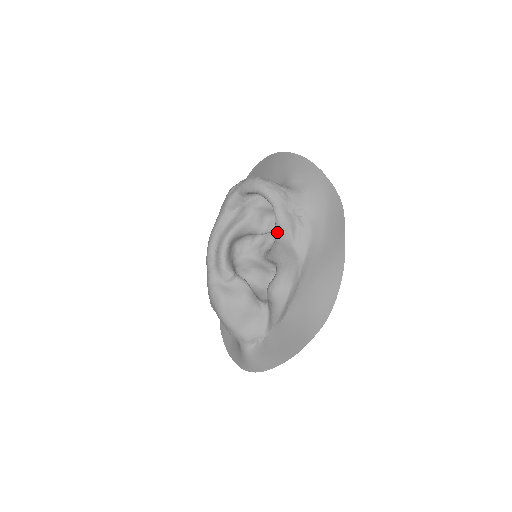
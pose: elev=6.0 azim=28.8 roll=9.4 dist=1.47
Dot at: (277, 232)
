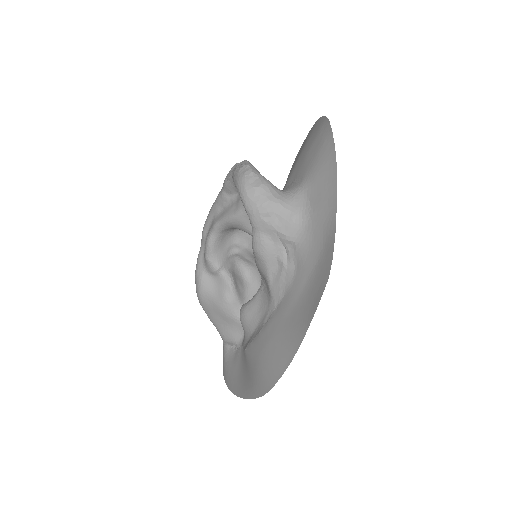
Dot at: (254, 256)
